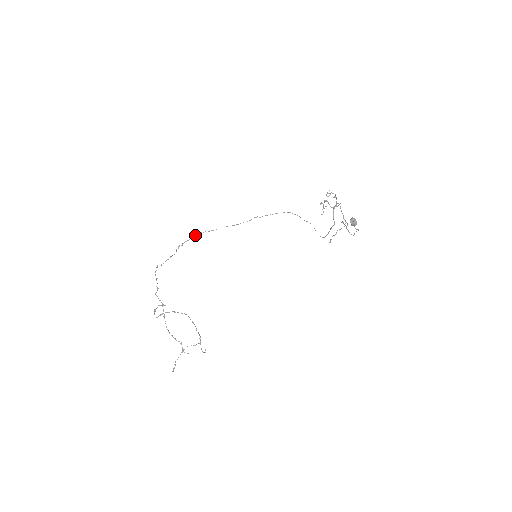
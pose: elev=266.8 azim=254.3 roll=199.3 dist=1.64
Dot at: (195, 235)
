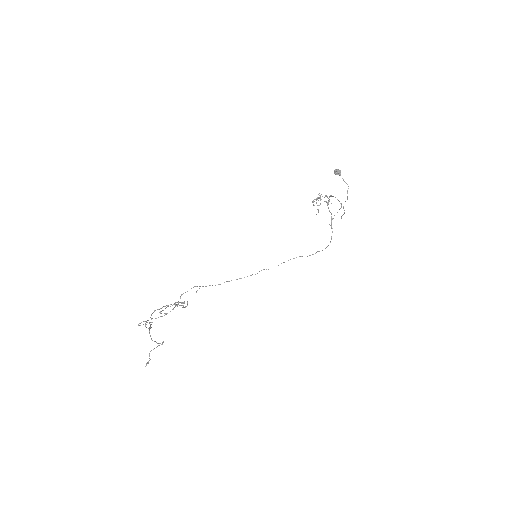
Dot at: (199, 286)
